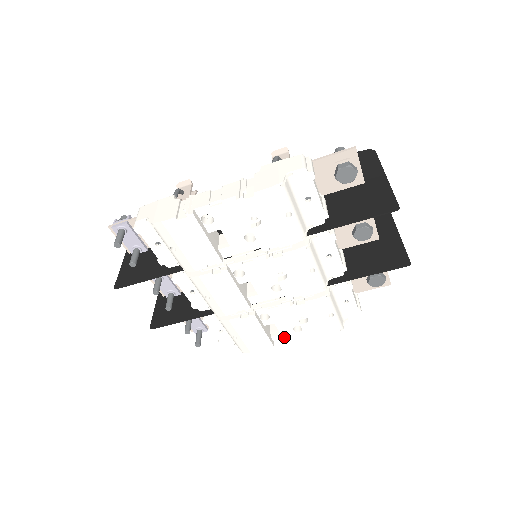
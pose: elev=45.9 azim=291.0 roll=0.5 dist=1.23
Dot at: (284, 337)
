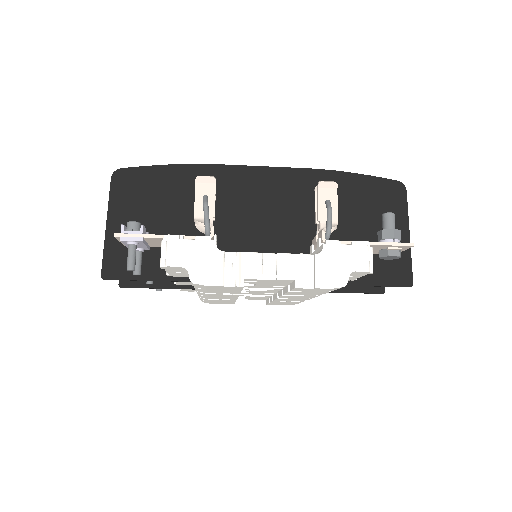
Dot at: occluded
